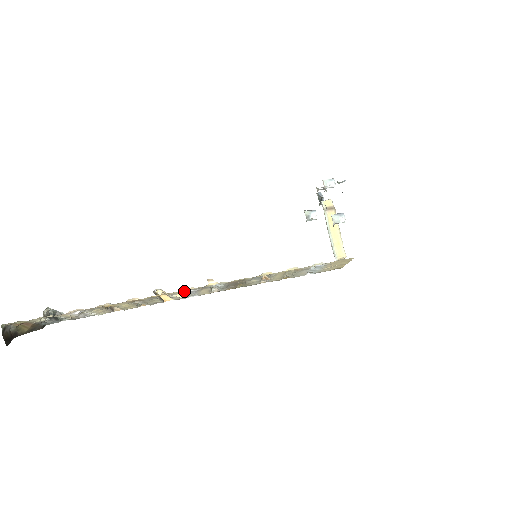
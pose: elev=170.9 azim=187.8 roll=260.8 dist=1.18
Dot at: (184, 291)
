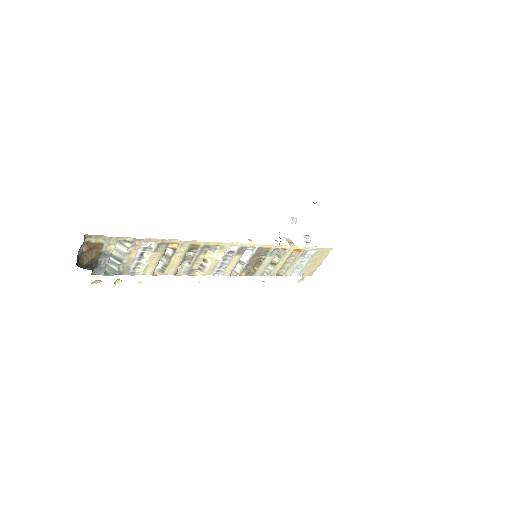
Dot at: (229, 248)
